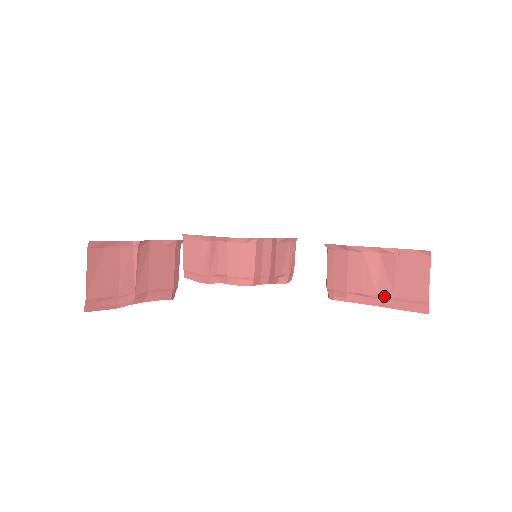
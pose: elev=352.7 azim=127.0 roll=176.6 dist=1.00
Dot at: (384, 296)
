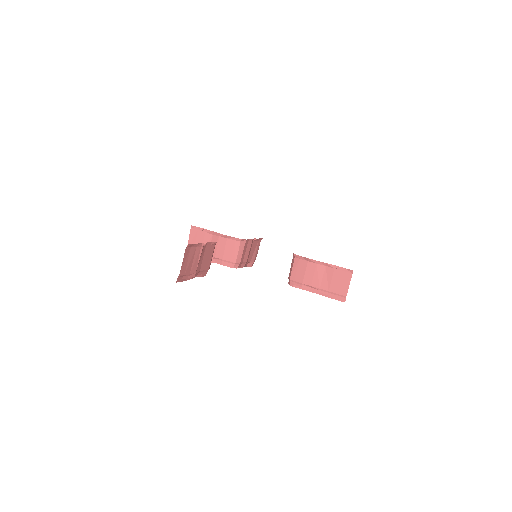
Dot at: (323, 289)
